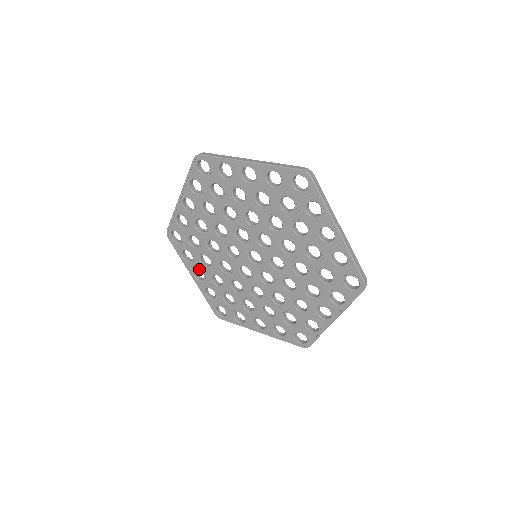
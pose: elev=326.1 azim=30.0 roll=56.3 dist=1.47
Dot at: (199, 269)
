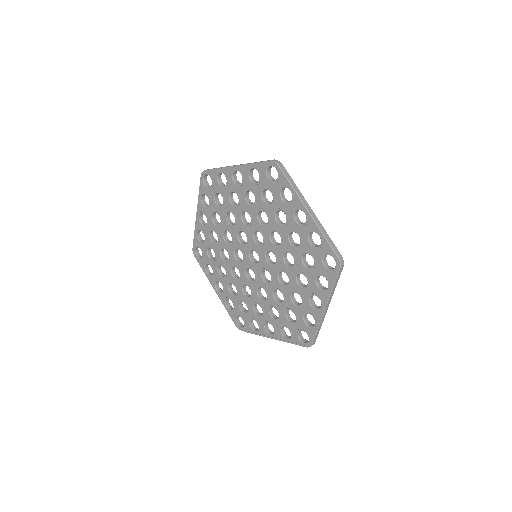
Dot at: (206, 217)
